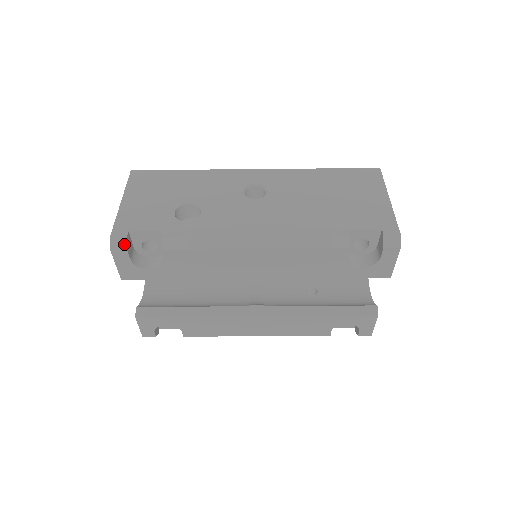
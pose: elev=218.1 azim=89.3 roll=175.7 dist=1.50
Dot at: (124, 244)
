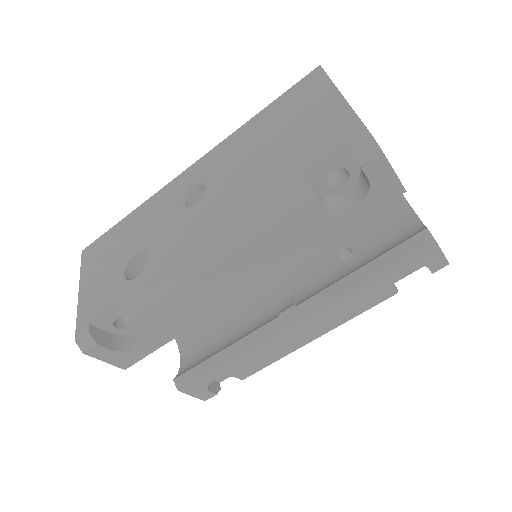
Dot at: (90, 340)
